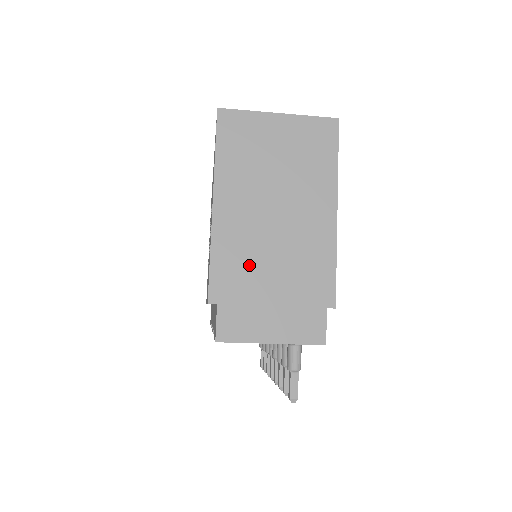
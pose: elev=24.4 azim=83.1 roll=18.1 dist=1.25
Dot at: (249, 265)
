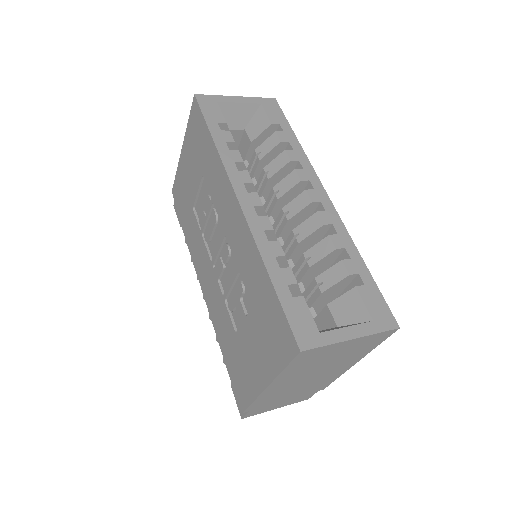
Dot at: (279, 396)
